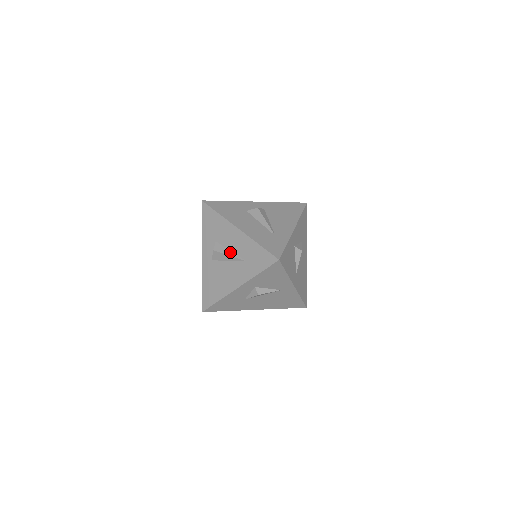
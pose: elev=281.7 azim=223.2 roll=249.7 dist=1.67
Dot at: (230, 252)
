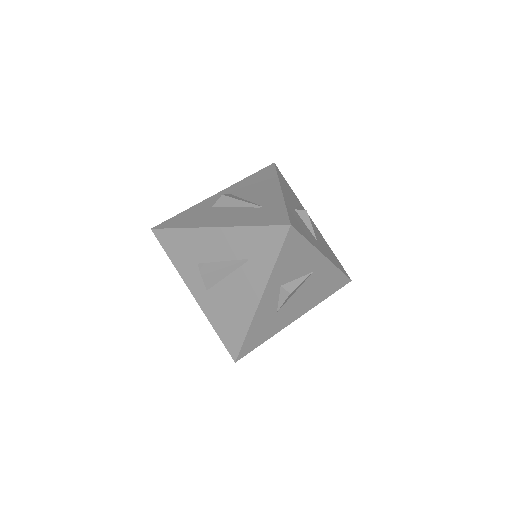
Dot at: (223, 263)
